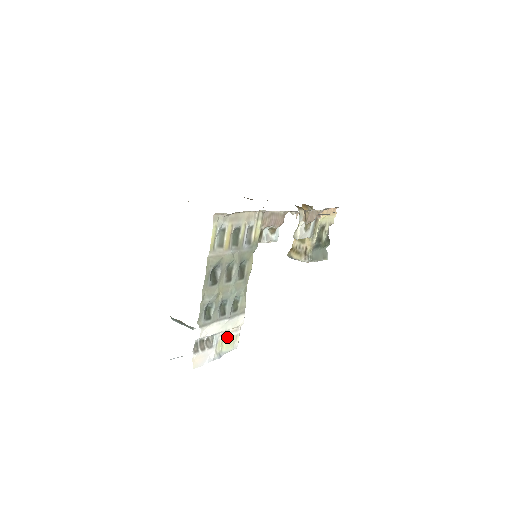
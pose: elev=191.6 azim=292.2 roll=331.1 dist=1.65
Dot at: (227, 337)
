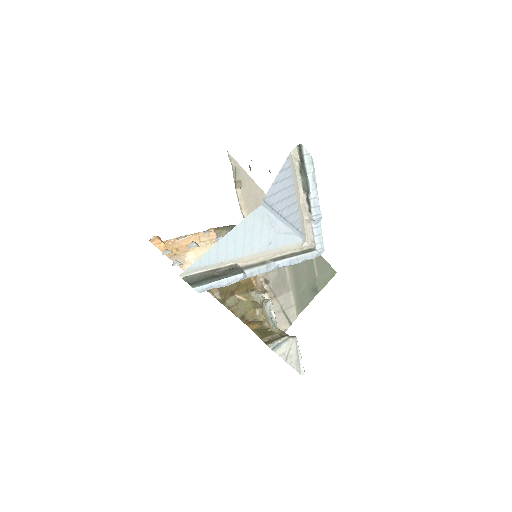
Dot at: occluded
